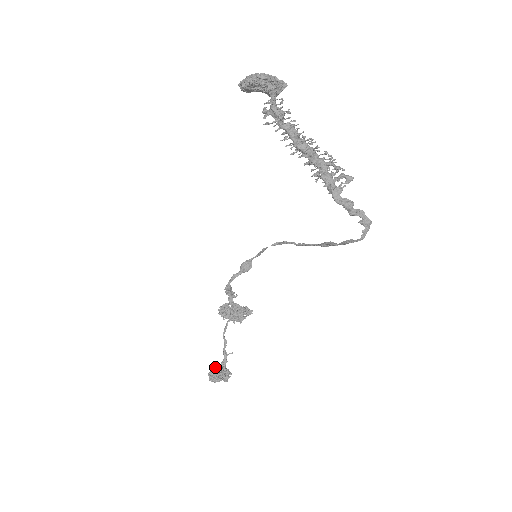
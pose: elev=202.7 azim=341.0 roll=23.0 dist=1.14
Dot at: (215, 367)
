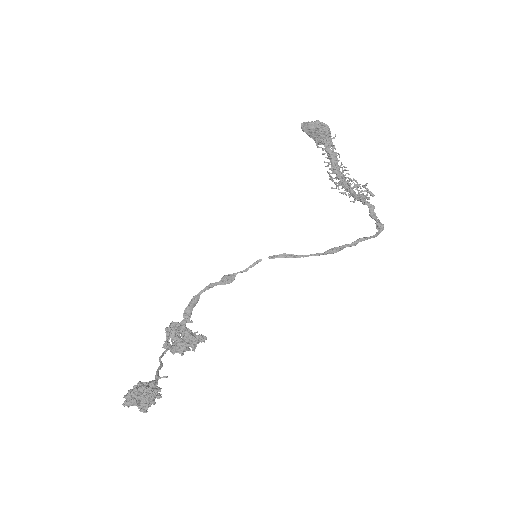
Dot at: occluded
